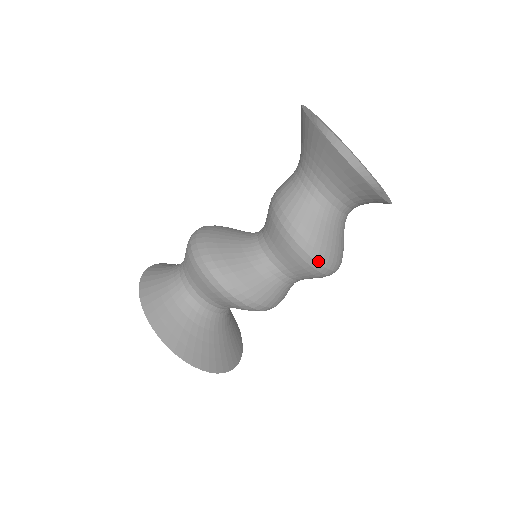
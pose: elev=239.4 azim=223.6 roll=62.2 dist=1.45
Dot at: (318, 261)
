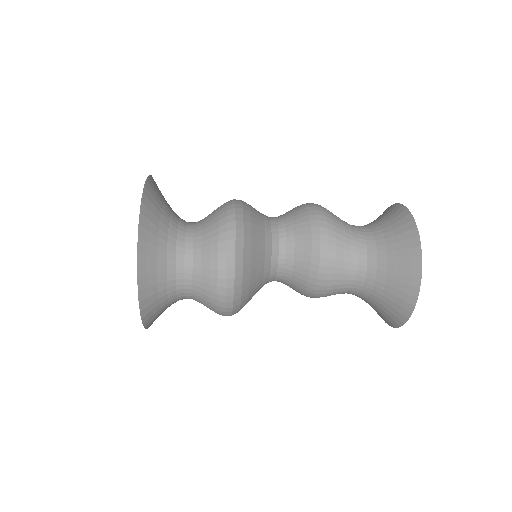
Dot at: occluded
